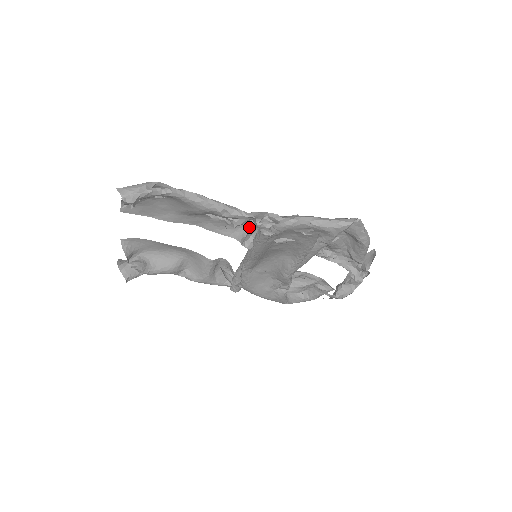
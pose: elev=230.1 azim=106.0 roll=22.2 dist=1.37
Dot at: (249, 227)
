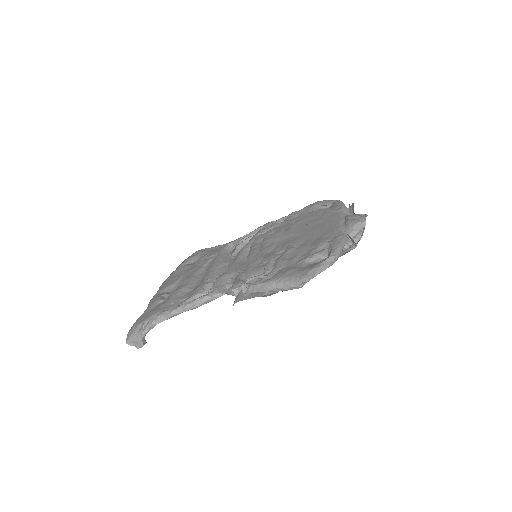
Dot at: (229, 278)
